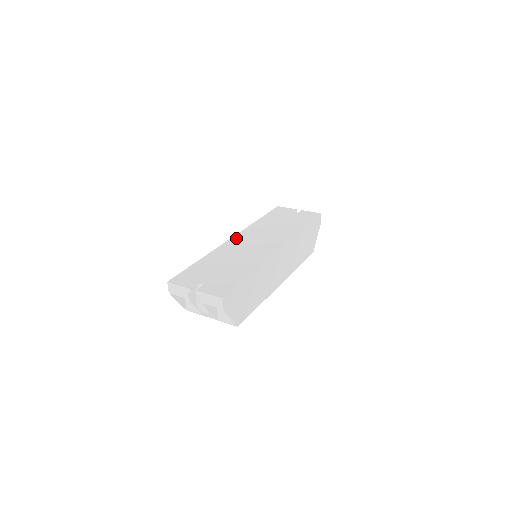
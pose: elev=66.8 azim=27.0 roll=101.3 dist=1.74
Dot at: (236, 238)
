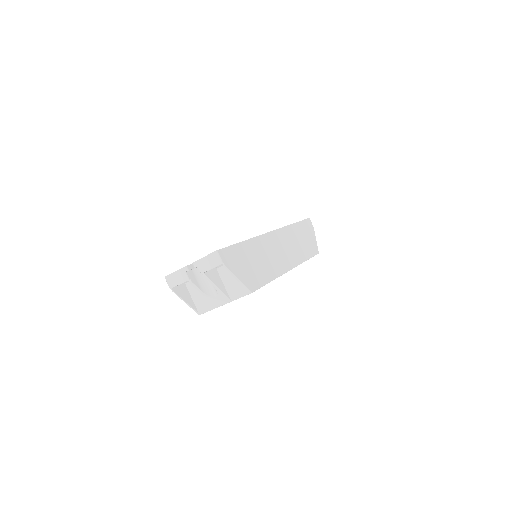
Dot at: occluded
